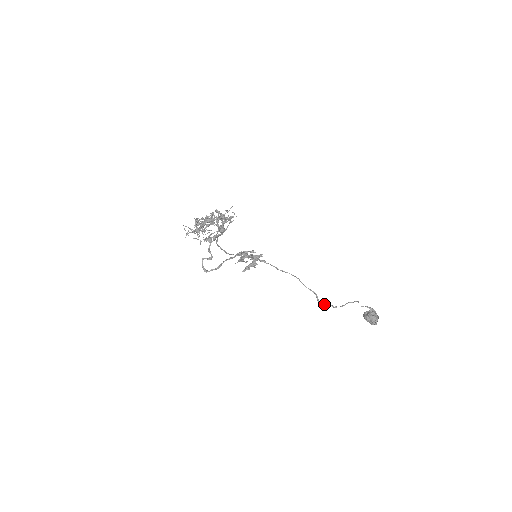
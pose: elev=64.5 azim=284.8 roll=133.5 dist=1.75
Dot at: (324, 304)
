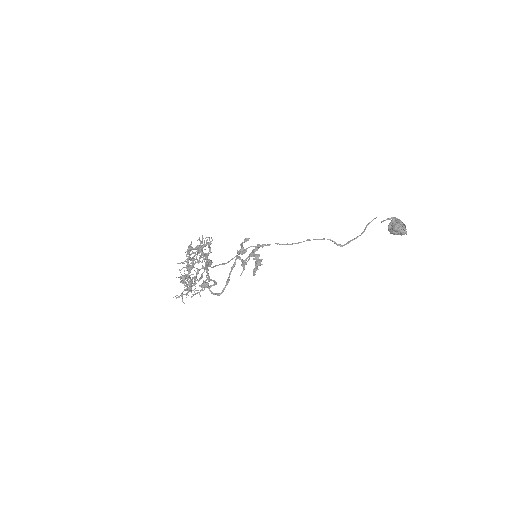
Dot at: occluded
